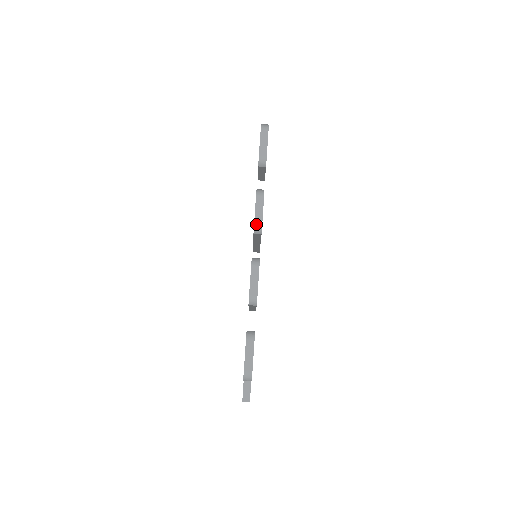
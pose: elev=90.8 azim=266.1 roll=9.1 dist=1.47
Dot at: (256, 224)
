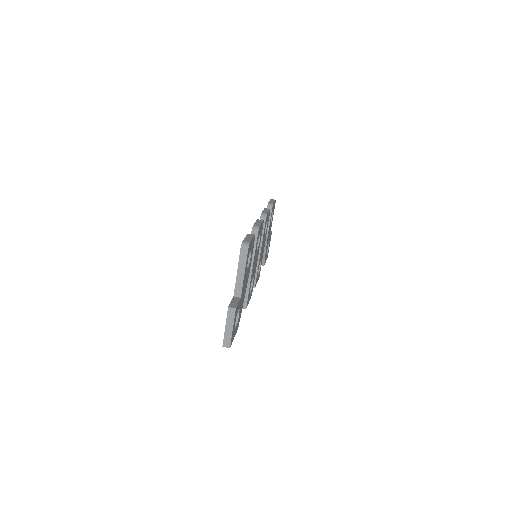
Dot at: (263, 213)
